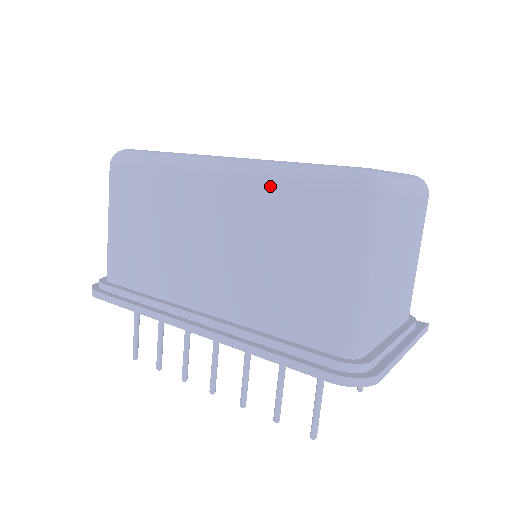
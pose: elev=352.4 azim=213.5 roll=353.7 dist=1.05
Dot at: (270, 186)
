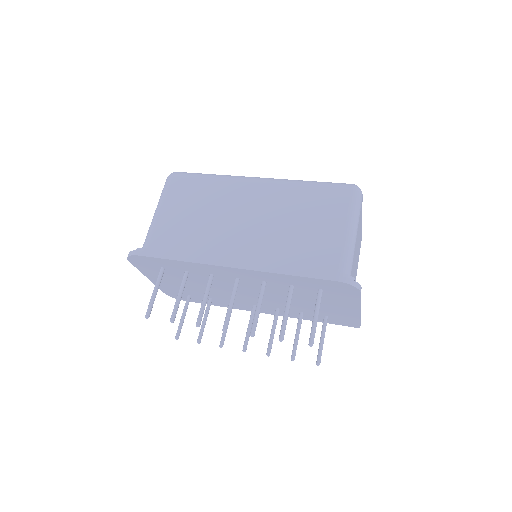
Dot at: (296, 187)
